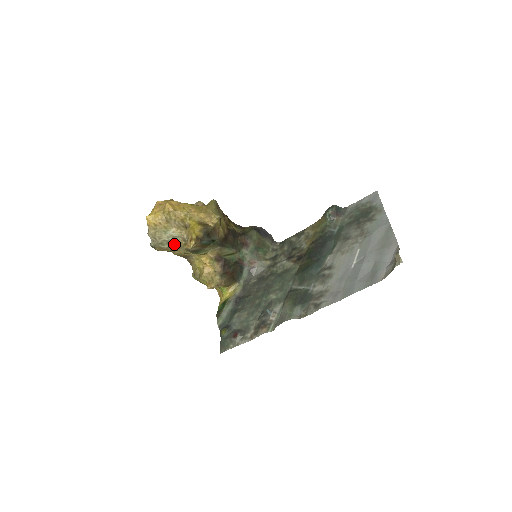
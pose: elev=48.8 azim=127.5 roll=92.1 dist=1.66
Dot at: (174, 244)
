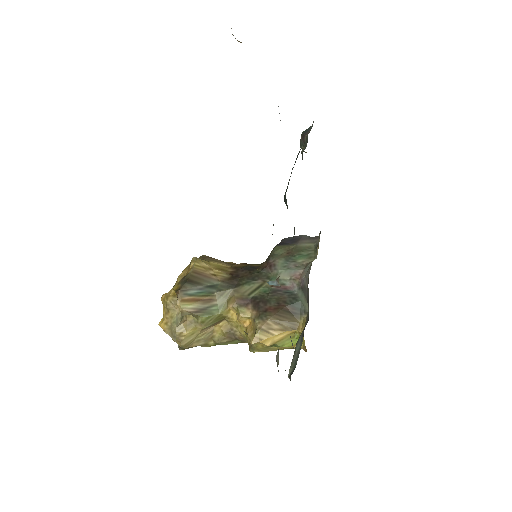
Dot at: (181, 323)
